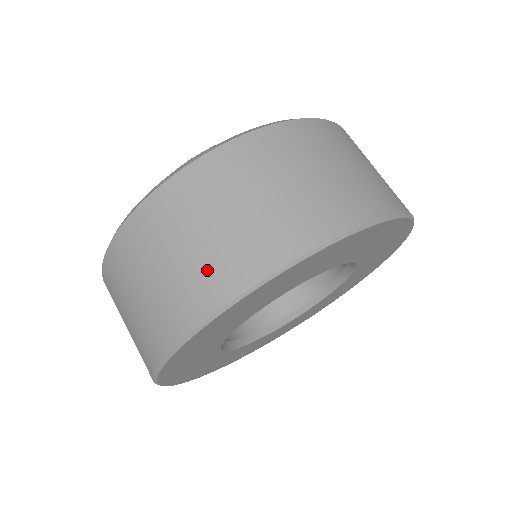
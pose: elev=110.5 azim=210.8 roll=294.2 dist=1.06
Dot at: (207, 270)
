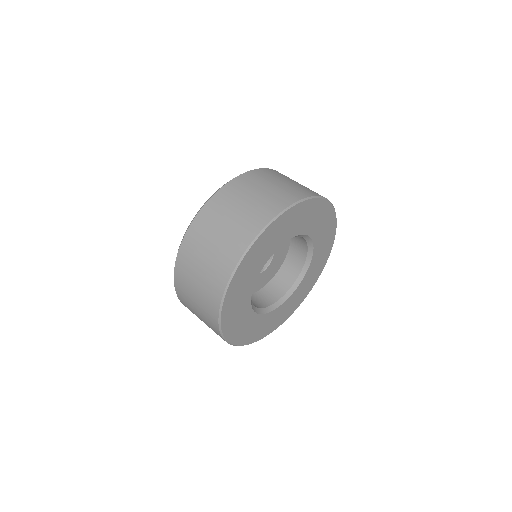
Dot at: (252, 215)
